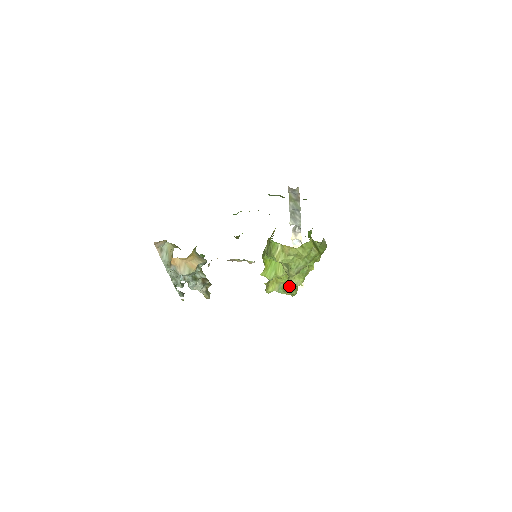
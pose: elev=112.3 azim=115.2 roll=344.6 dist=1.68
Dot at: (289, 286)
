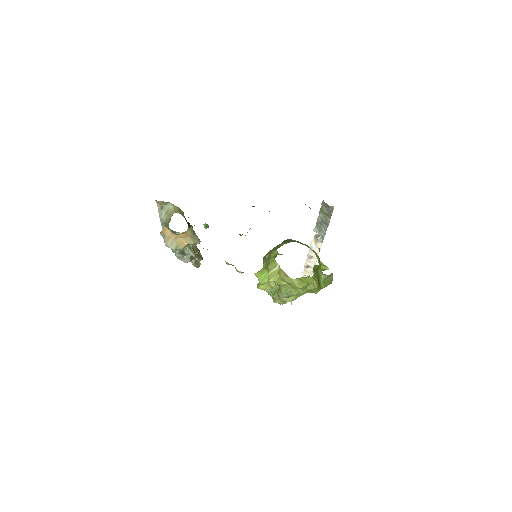
Dot at: occluded
